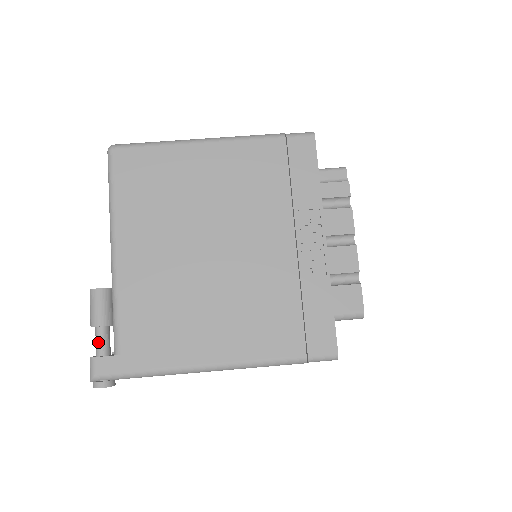
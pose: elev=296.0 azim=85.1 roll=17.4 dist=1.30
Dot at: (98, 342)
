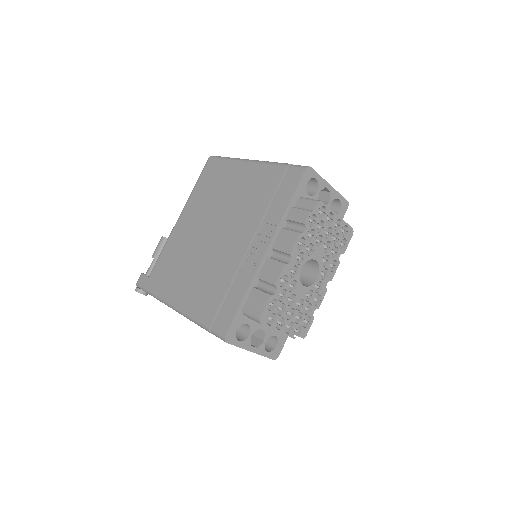
Dot at: occluded
